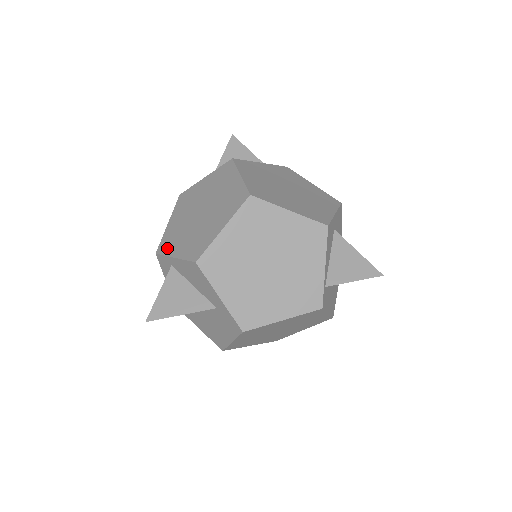
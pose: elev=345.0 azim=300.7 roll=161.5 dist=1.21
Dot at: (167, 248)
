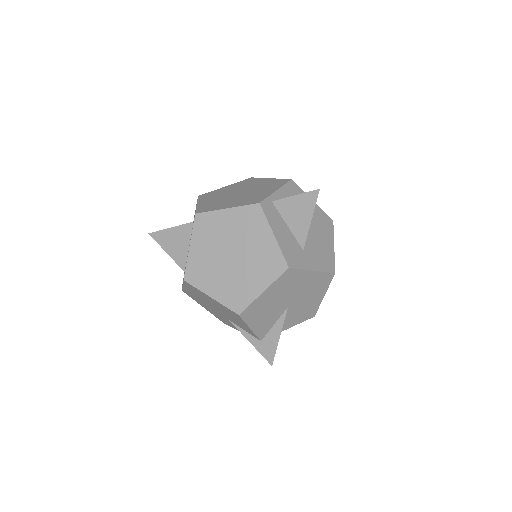
Dot at: occluded
